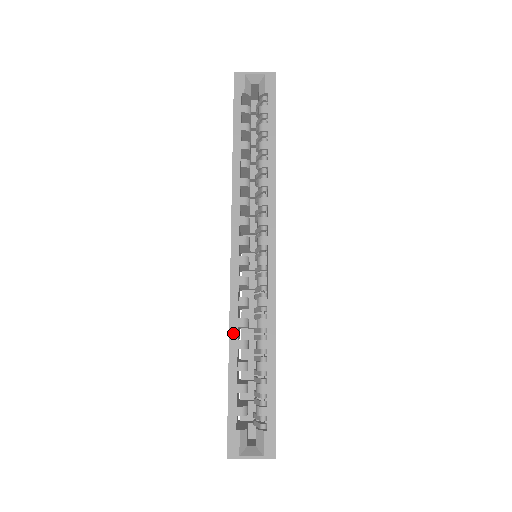
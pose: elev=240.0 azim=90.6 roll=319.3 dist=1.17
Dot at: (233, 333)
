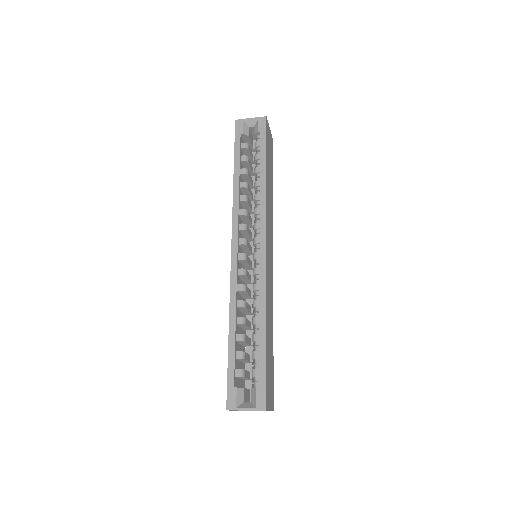
Dot at: (232, 311)
